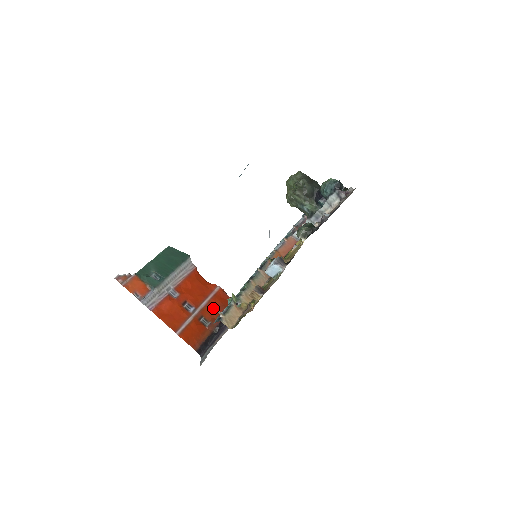
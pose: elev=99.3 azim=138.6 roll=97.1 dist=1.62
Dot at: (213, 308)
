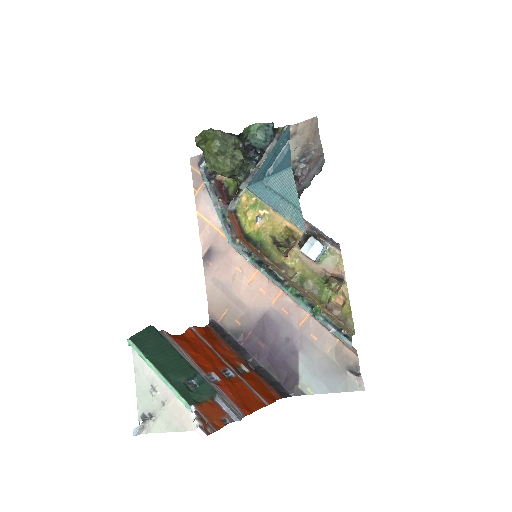
Dot at: (221, 351)
